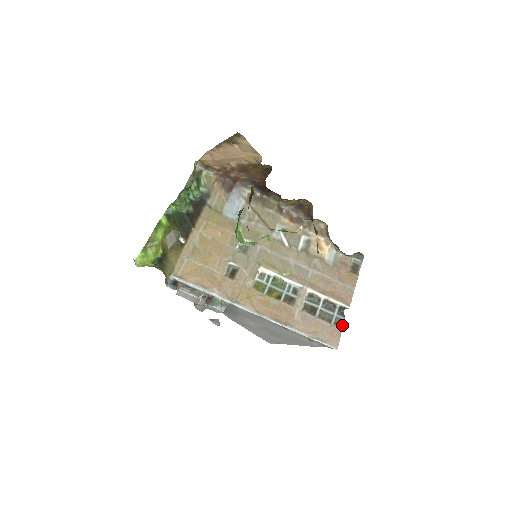
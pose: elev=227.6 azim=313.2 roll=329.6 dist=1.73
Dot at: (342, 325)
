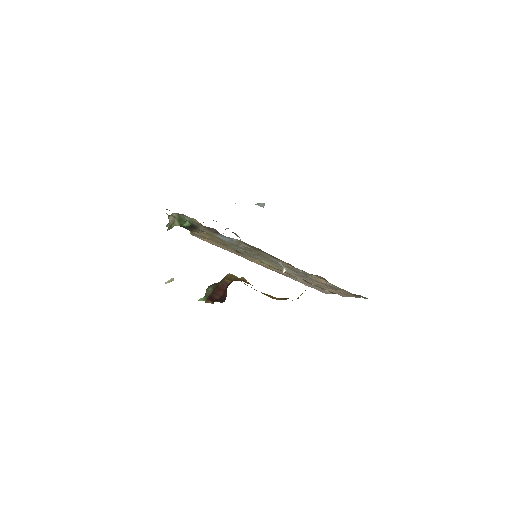
Dot at: occluded
